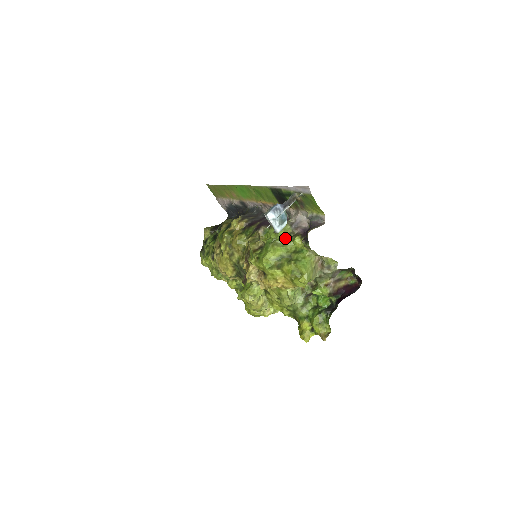
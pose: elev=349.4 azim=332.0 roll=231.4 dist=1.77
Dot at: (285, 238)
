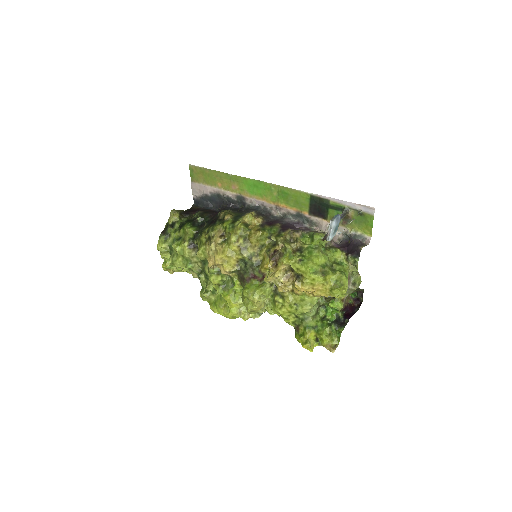
Dot at: (324, 247)
